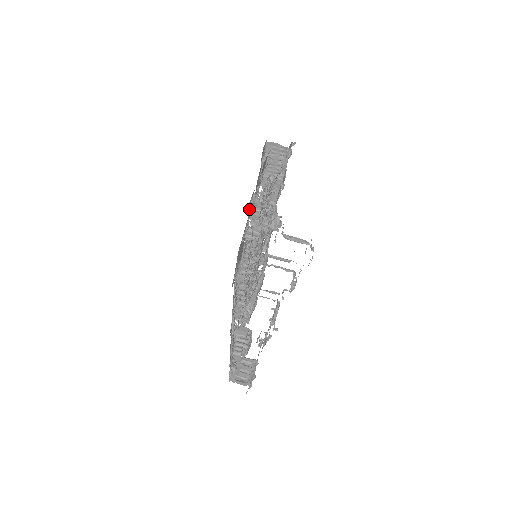
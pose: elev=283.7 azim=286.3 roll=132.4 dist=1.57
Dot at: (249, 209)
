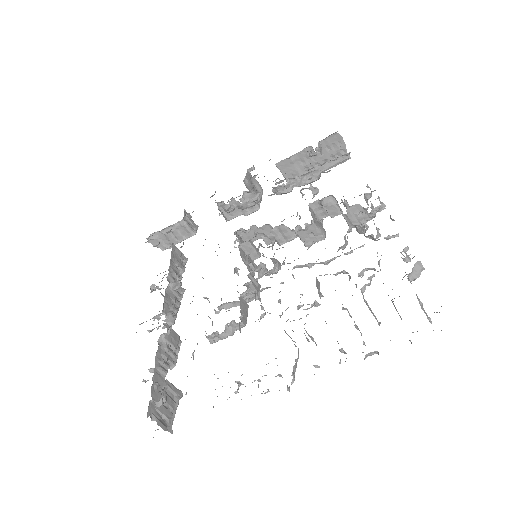
Dot at: occluded
